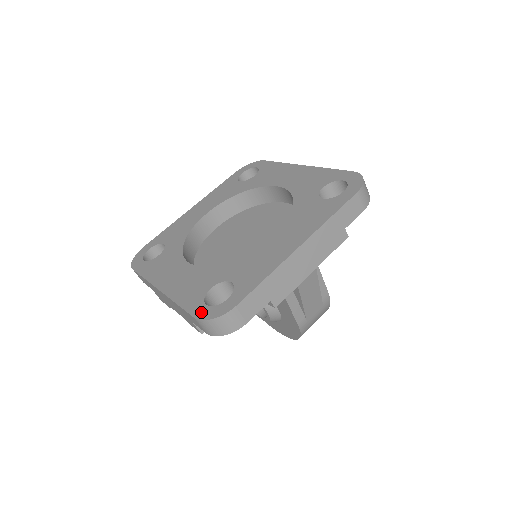
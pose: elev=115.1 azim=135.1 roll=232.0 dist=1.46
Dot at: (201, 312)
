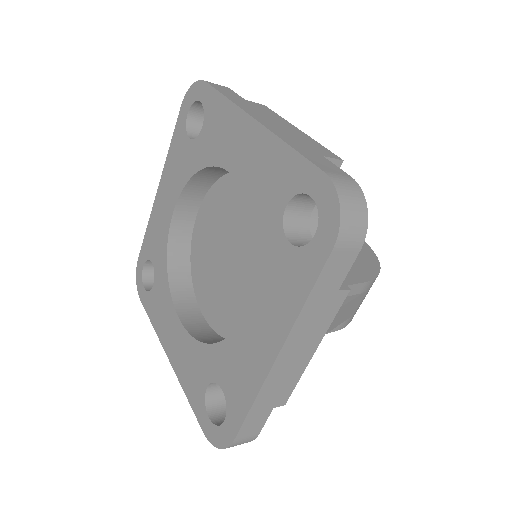
Dot at: (207, 428)
